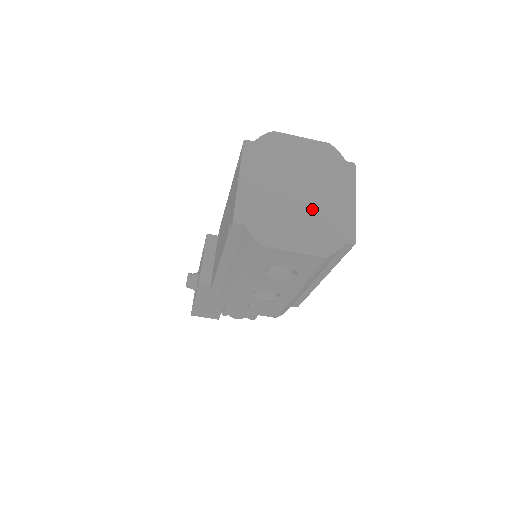
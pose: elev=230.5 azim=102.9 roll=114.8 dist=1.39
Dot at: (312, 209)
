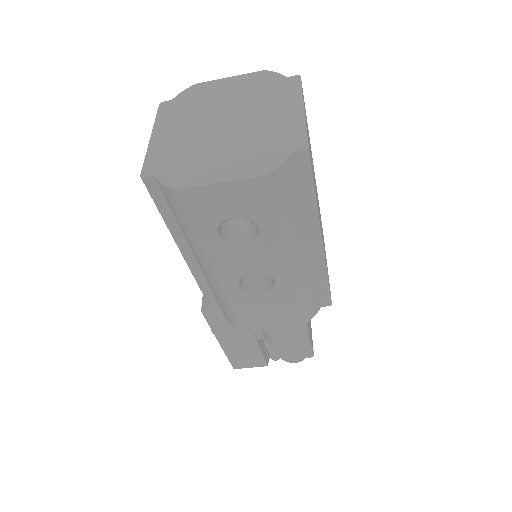
Dot at: (243, 134)
